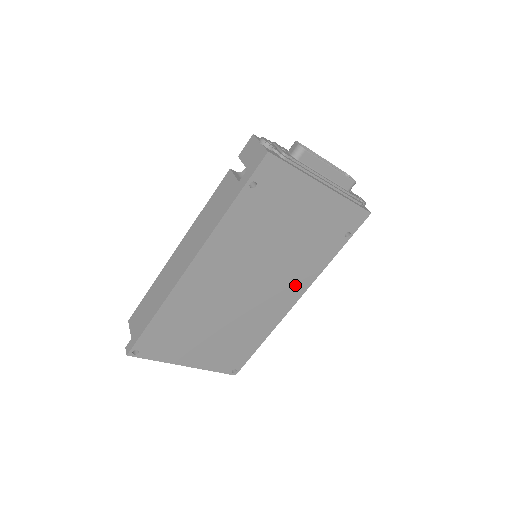
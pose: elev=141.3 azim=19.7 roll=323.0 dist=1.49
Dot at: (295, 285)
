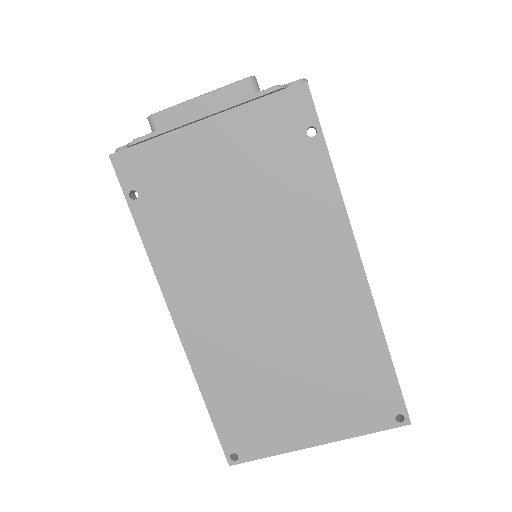
Dot at: (328, 248)
